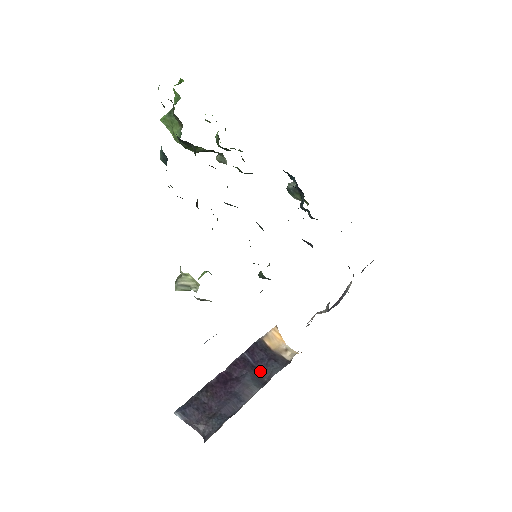
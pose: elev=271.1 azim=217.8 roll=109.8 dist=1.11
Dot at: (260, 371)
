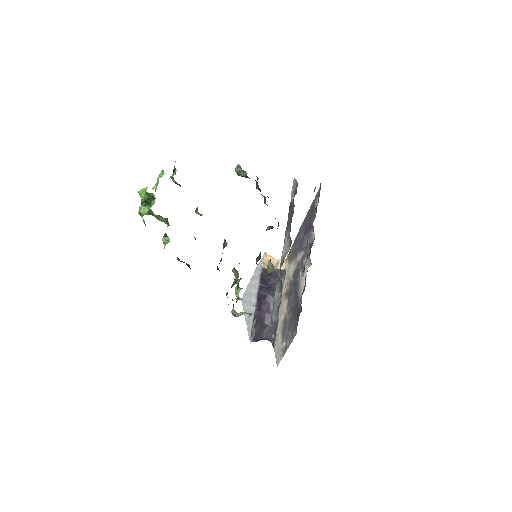
Dot at: (273, 288)
